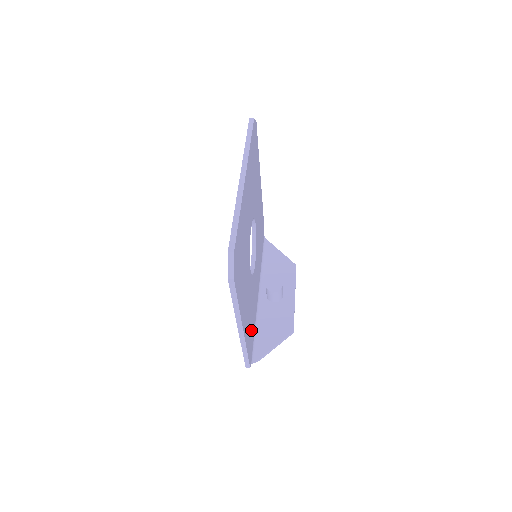
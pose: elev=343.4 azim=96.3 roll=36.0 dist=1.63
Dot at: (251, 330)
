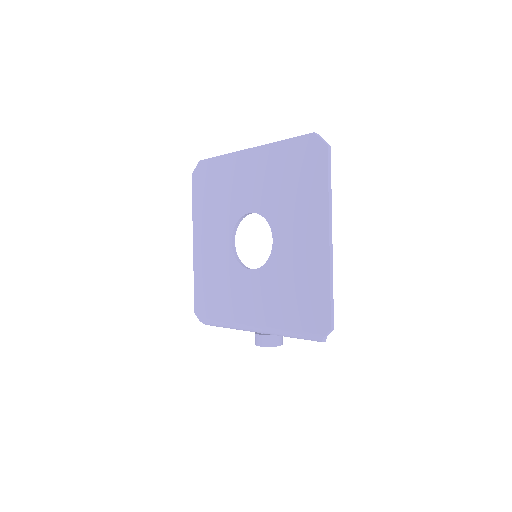
Dot at: occluded
